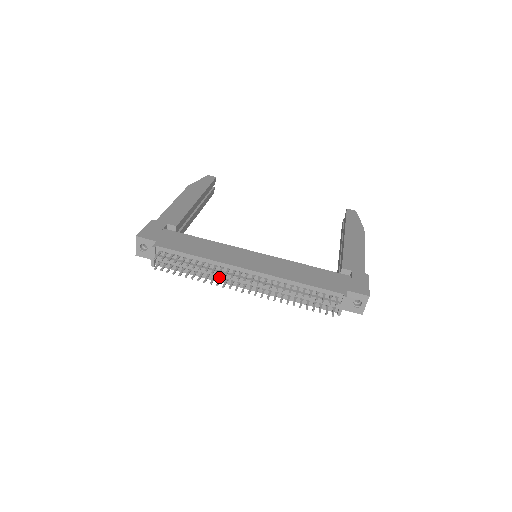
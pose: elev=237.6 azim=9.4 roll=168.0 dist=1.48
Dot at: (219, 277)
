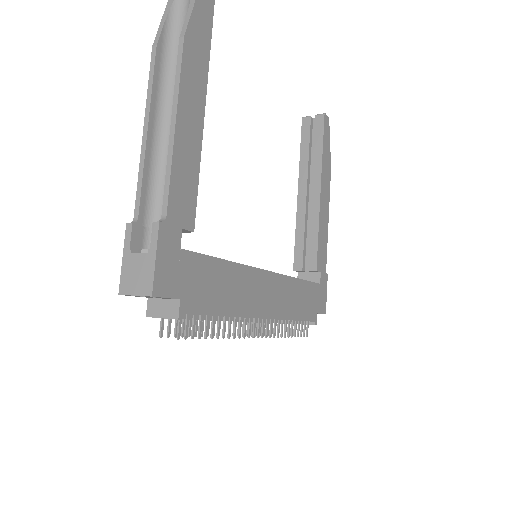
Dot at: occluded
